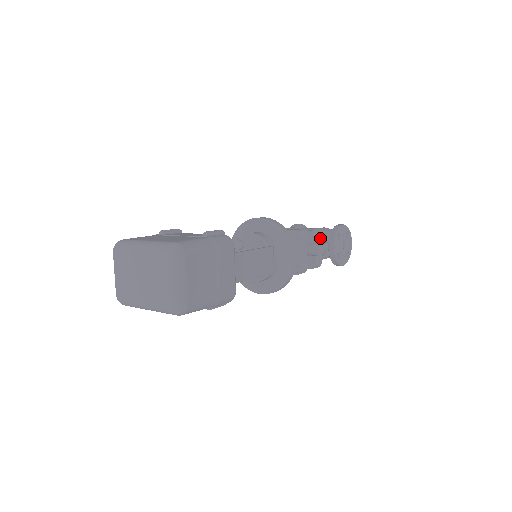
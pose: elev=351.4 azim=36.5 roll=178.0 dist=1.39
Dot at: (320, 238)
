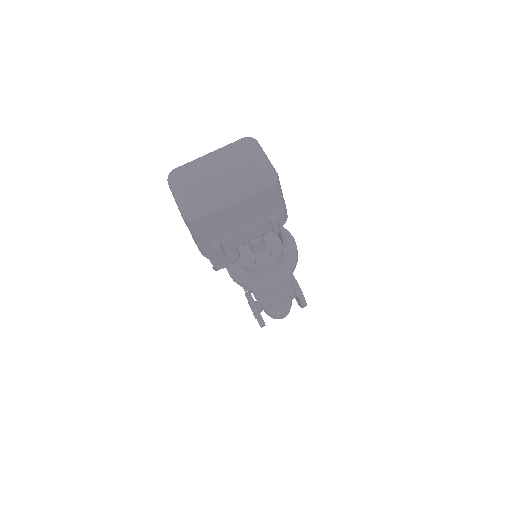
Dot at: occluded
